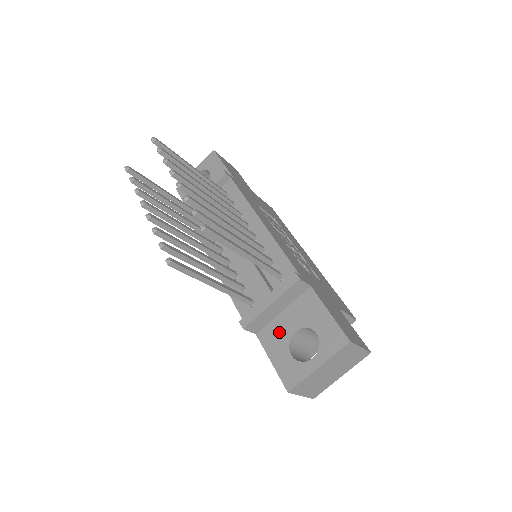
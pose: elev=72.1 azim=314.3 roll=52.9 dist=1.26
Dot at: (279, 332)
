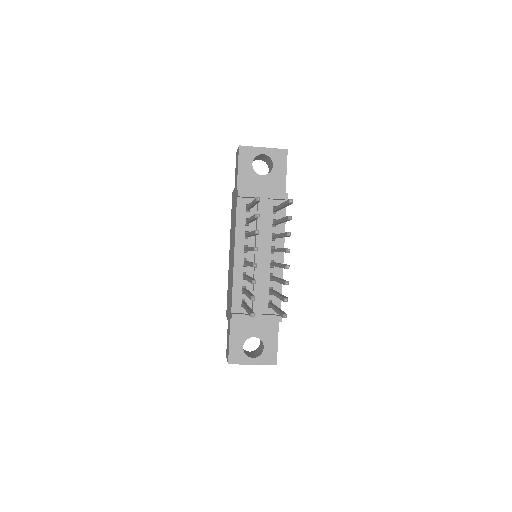
Dot at: (245, 329)
